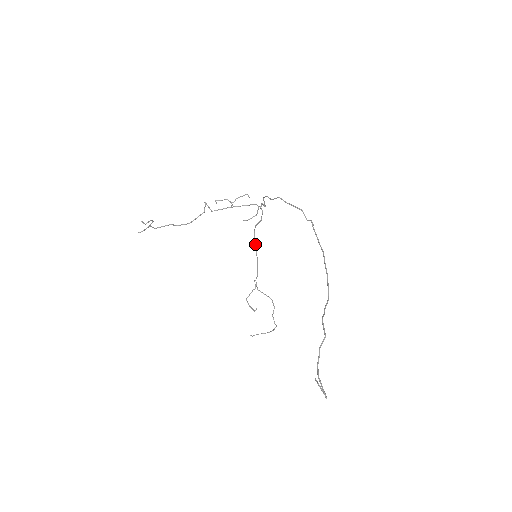
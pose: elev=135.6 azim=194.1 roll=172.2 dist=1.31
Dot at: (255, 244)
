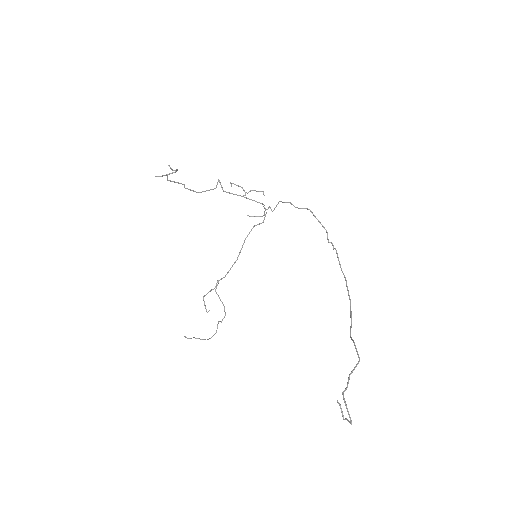
Dot at: (243, 244)
